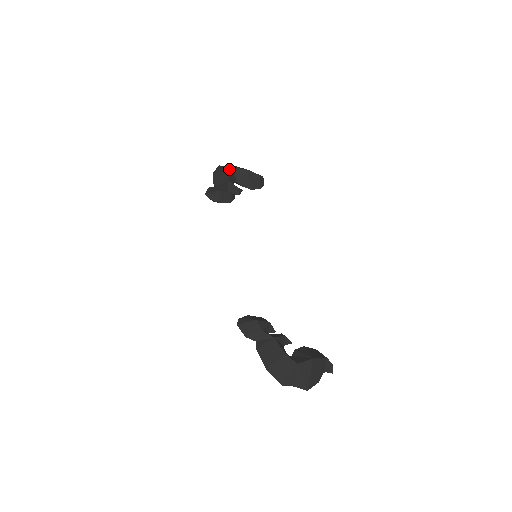
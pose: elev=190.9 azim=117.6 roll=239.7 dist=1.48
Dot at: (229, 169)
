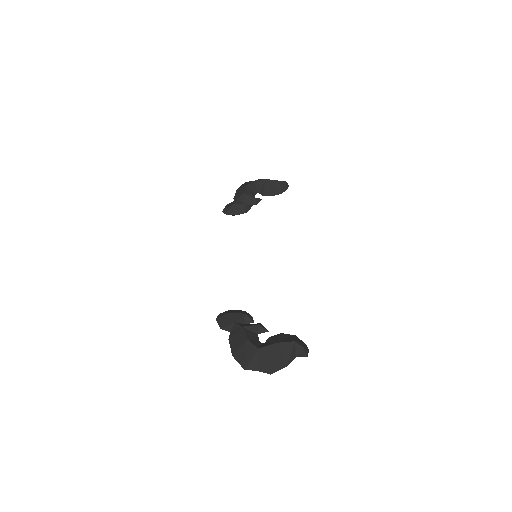
Dot at: (248, 183)
